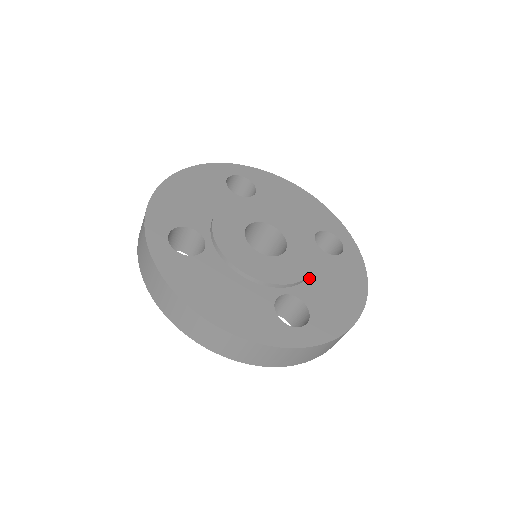
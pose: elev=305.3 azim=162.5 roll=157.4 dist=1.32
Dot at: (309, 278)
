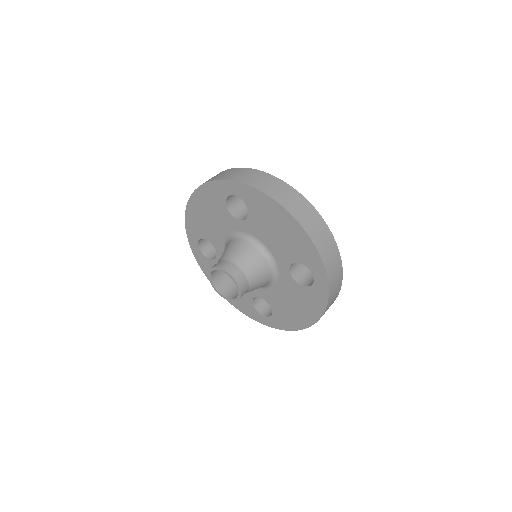
Dot at: occluded
